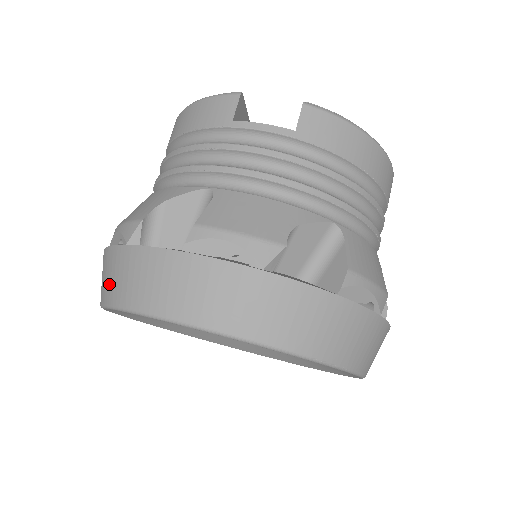
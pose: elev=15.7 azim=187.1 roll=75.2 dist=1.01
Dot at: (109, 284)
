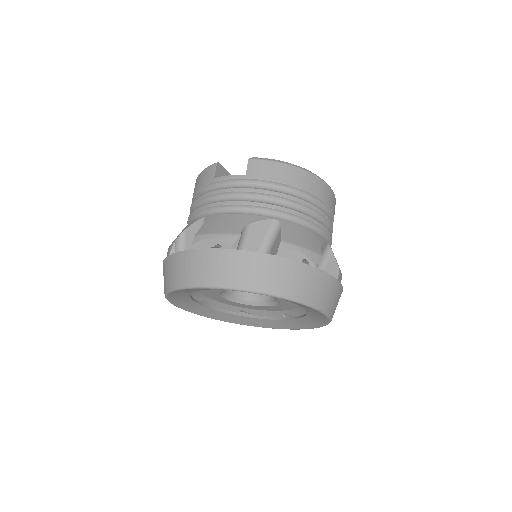
Dot at: (164, 281)
